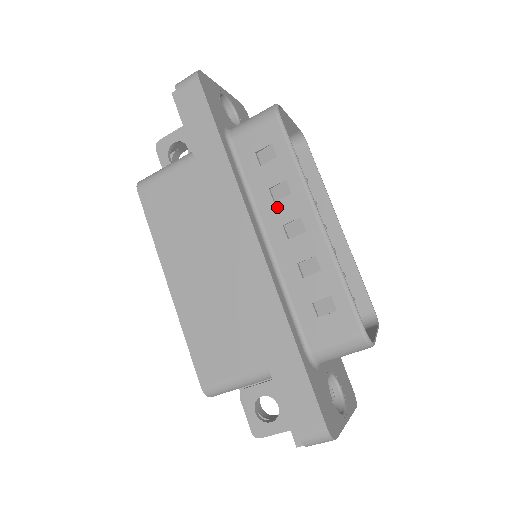
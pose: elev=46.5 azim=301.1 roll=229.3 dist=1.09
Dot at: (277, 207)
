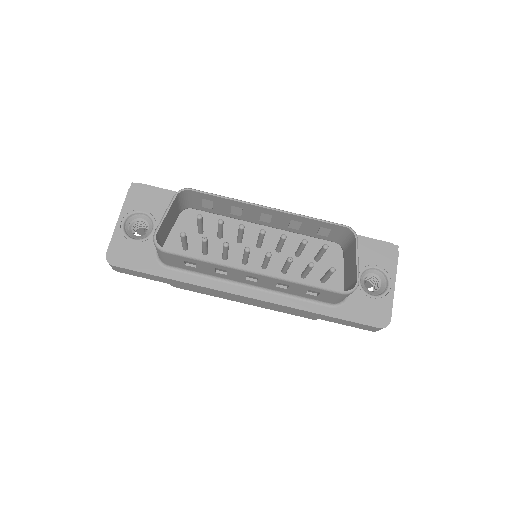
Dot at: (231, 276)
